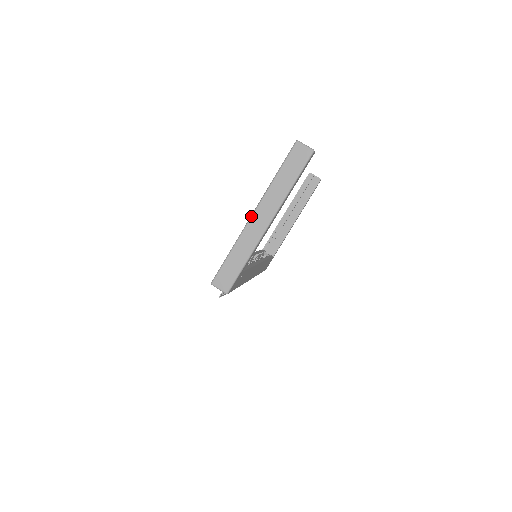
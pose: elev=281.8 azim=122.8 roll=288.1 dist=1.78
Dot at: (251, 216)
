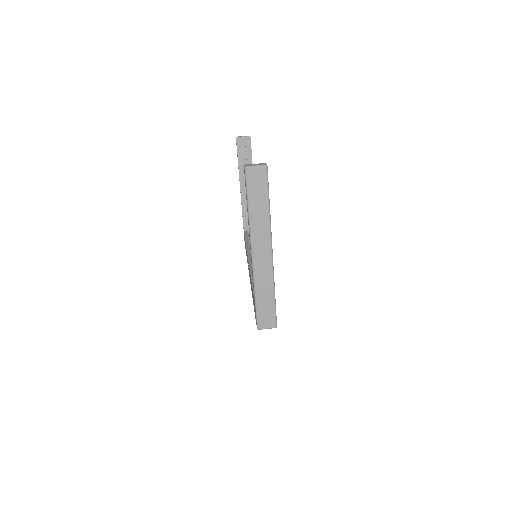
Dot at: (252, 257)
